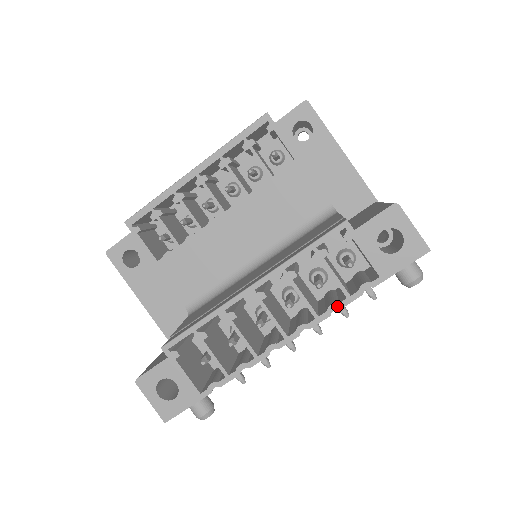
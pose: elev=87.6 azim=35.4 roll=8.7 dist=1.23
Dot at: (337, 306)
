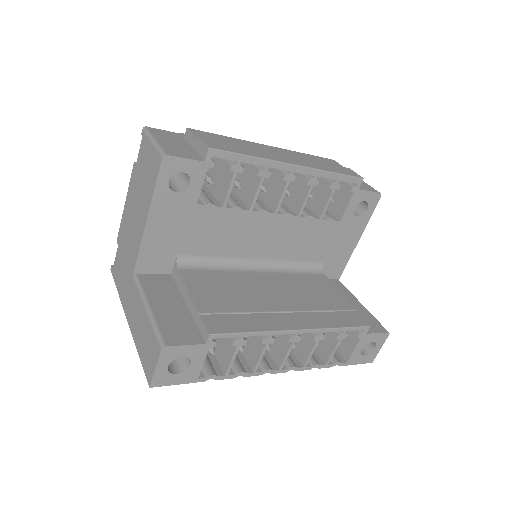
Dot at: (318, 366)
